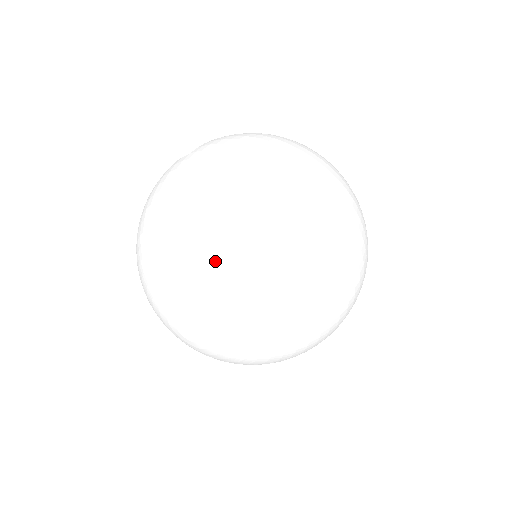
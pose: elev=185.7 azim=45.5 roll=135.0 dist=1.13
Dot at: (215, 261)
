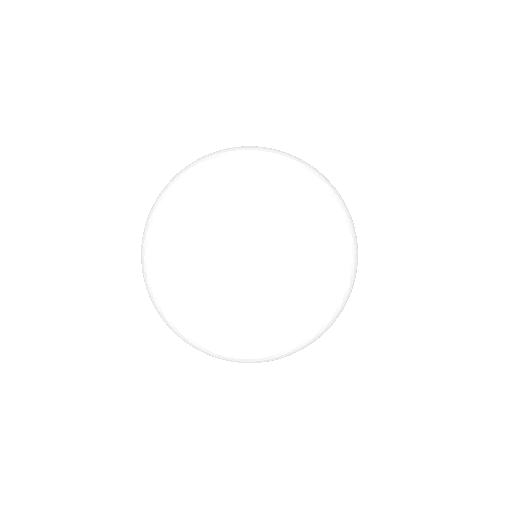
Dot at: (226, 221)
